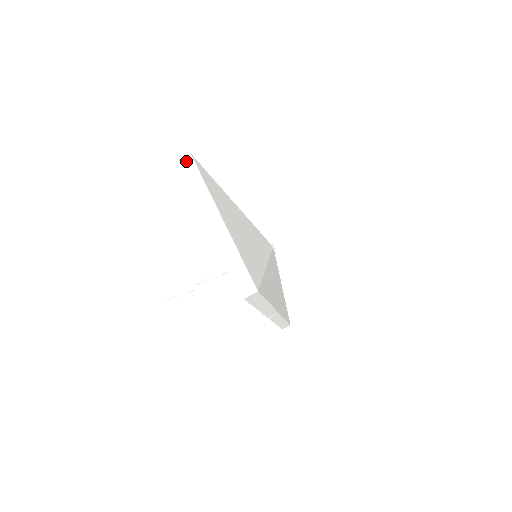
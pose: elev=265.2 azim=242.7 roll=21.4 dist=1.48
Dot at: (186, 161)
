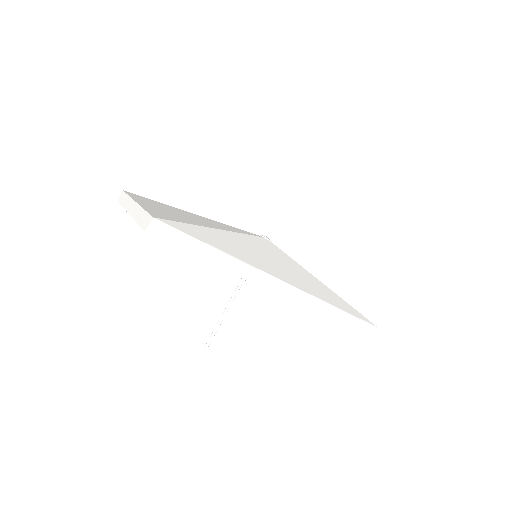
Dot at: (120, 196)
